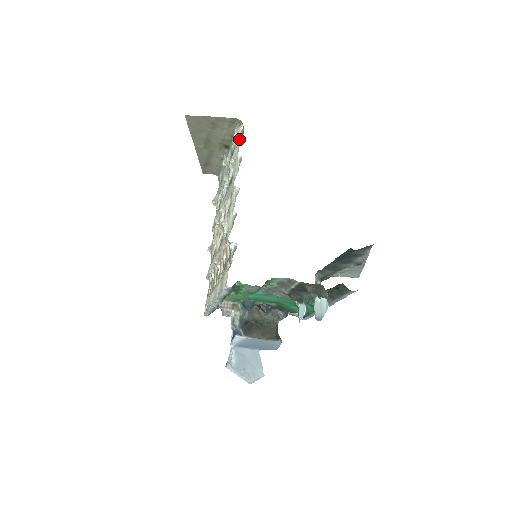
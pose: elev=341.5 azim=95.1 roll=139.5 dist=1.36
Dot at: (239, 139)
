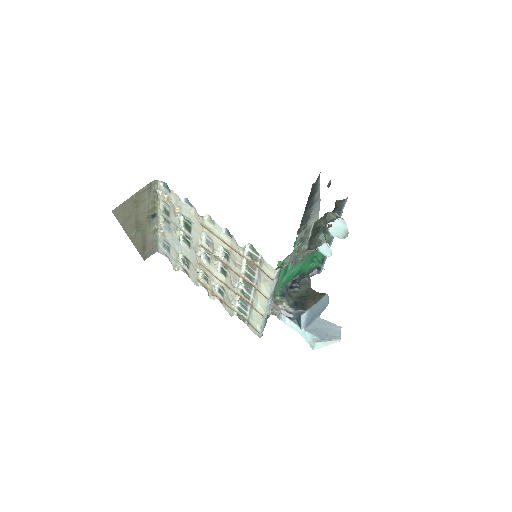
Dot at: (169, 191)
